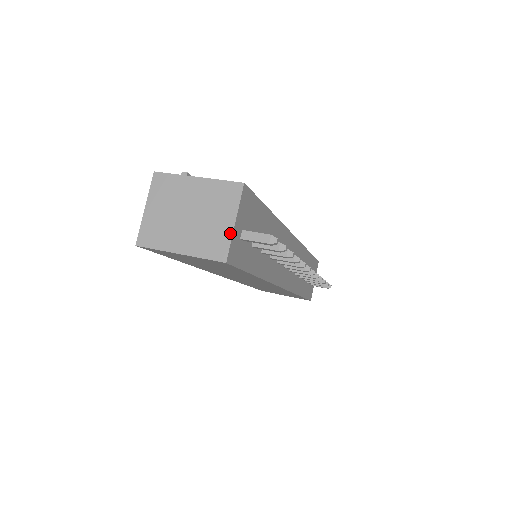
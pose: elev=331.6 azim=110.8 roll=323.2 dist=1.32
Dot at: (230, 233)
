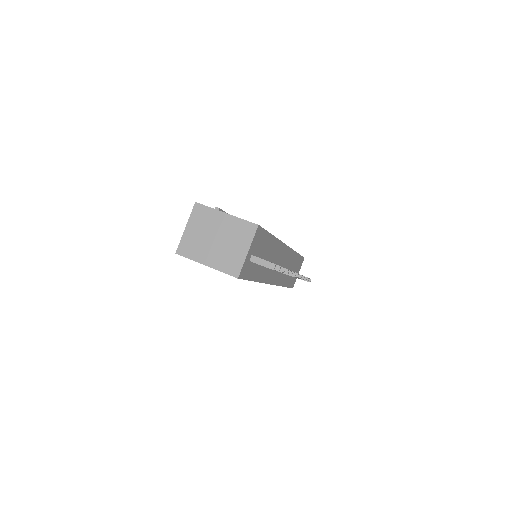
Dot at: (244, 258)
